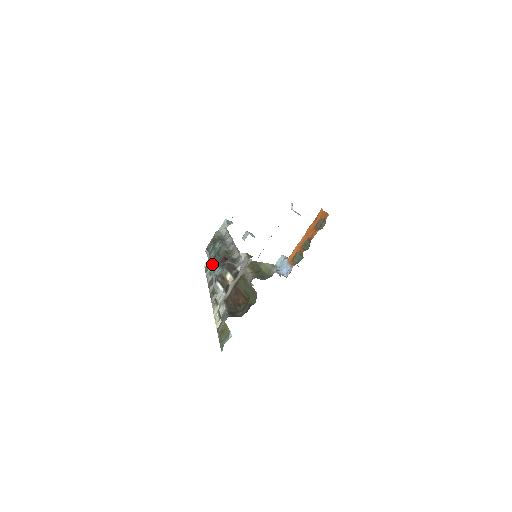
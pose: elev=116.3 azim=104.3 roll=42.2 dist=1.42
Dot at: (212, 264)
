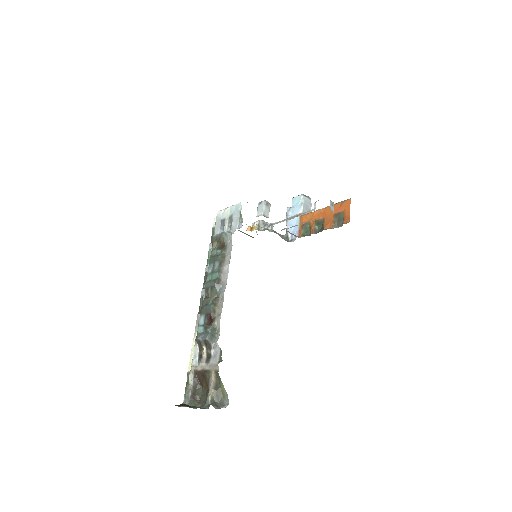
Dot at: (205, 290)
